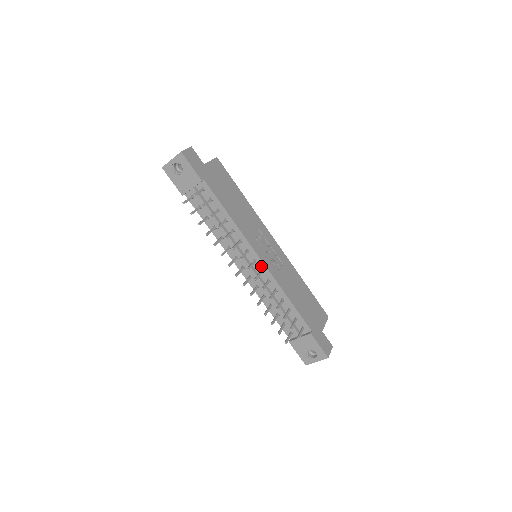
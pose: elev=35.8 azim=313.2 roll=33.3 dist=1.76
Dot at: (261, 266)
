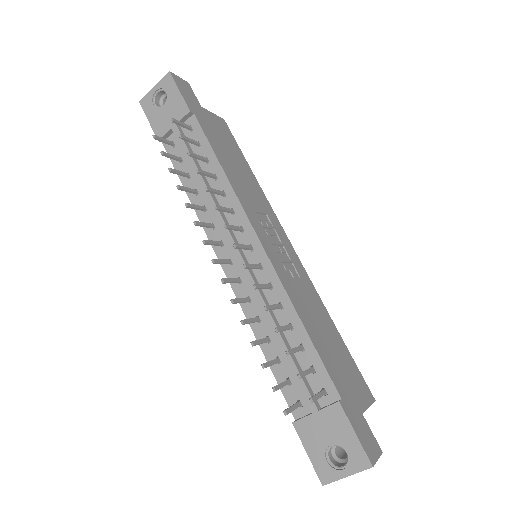
Dot at: (260, 257)
